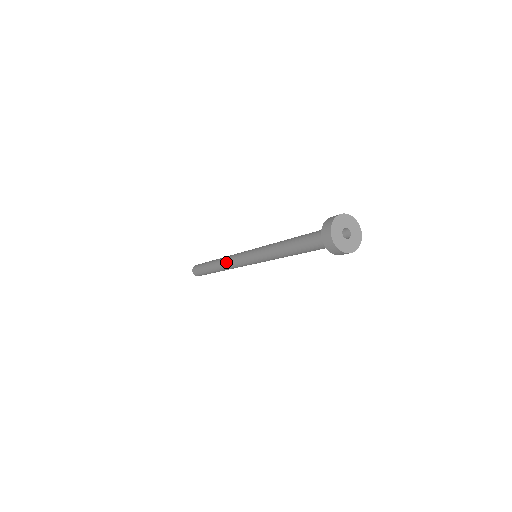
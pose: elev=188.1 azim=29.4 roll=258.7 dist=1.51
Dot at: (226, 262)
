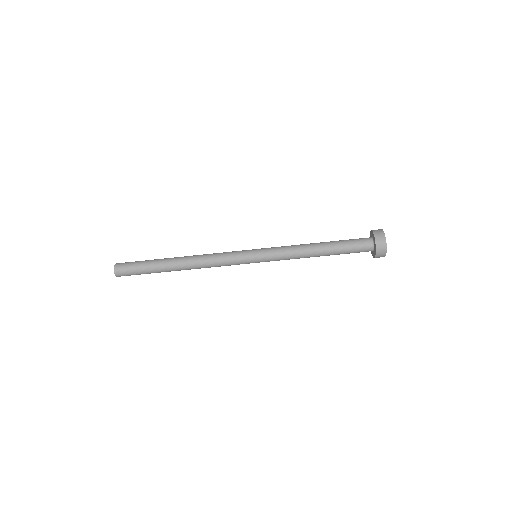
Dot at: (206, 259)
